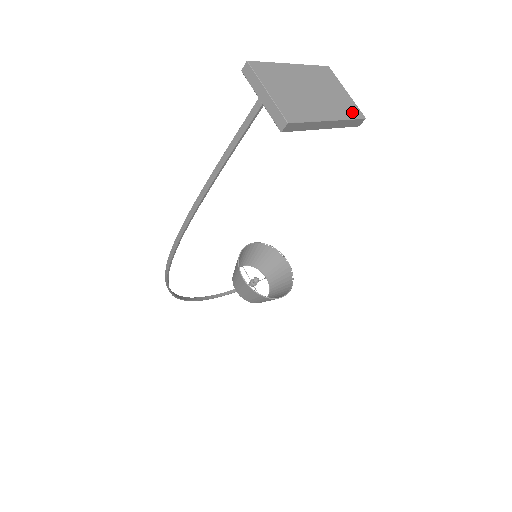
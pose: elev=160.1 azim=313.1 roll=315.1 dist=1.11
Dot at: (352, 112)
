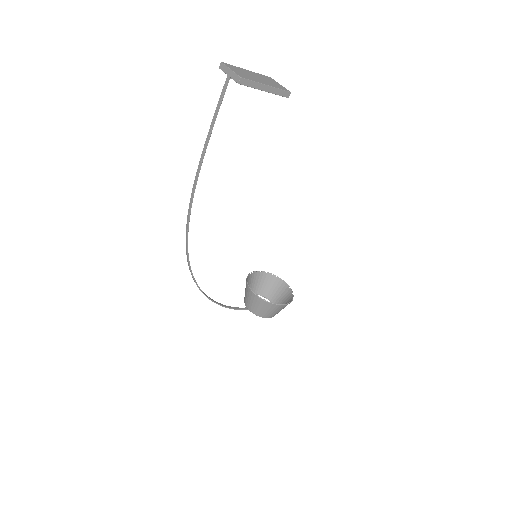
Dot at: (282, 88)
